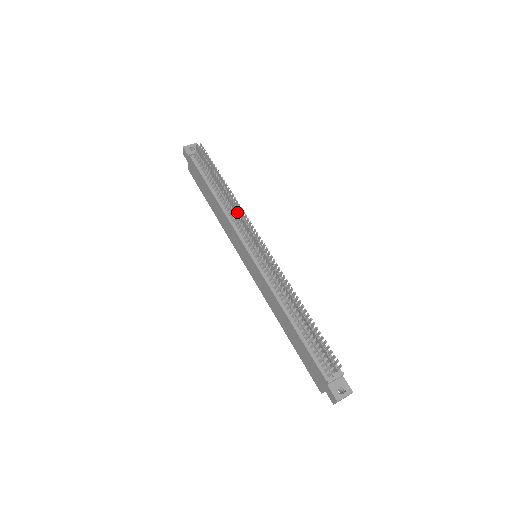
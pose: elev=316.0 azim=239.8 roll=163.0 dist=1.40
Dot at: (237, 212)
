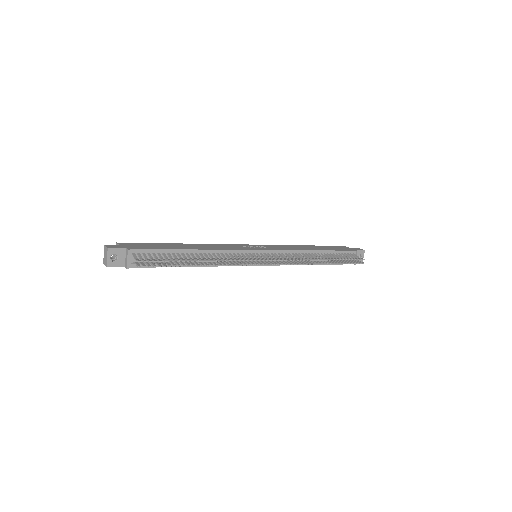
Dot at: (233, 265)
